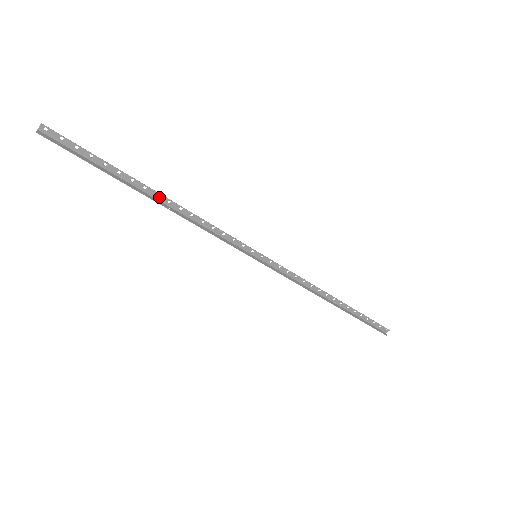
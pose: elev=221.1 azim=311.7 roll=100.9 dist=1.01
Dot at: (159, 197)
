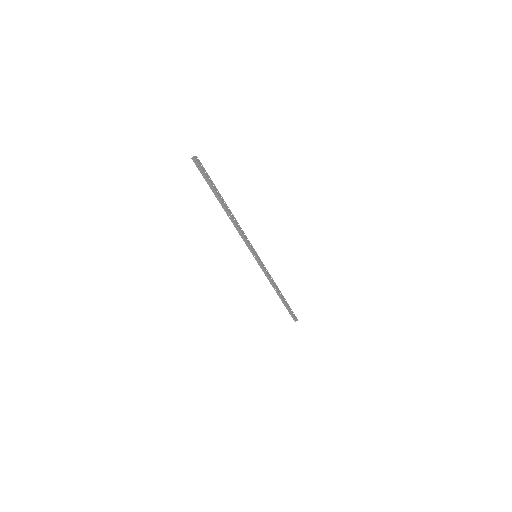
Dot at: (228, 210)
